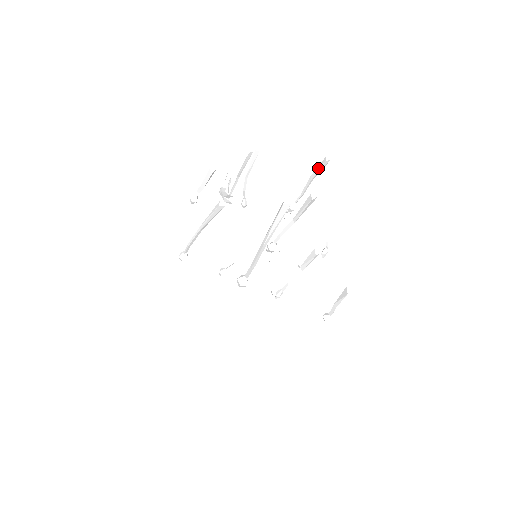
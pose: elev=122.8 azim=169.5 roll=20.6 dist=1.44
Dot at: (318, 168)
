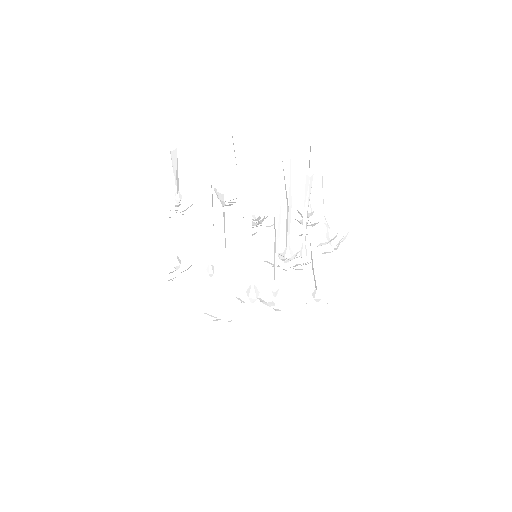
Dot at: (310, 146)
